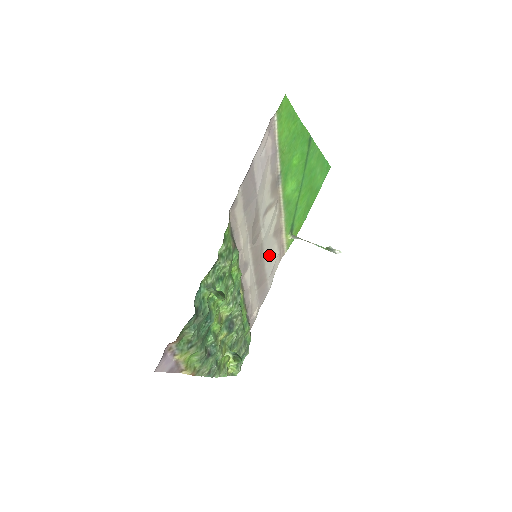
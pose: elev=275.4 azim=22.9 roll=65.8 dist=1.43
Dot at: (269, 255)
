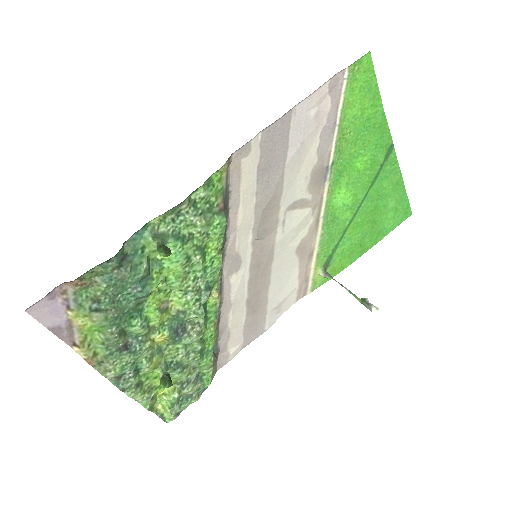
Dot at: (281, 277)
